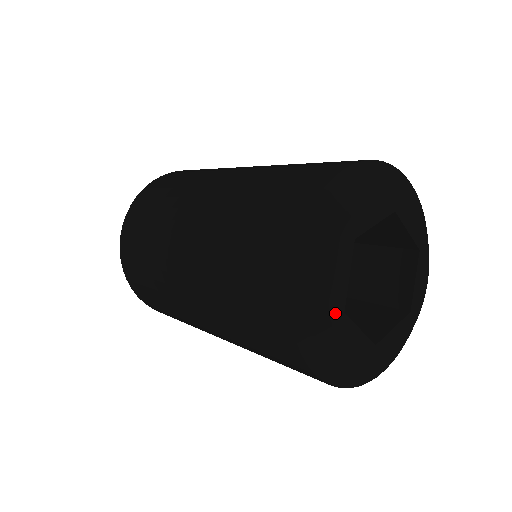
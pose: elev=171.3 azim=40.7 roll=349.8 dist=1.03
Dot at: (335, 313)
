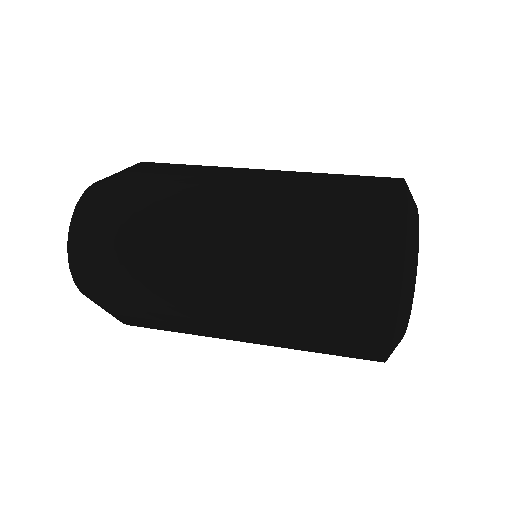
Dot at: occluded
